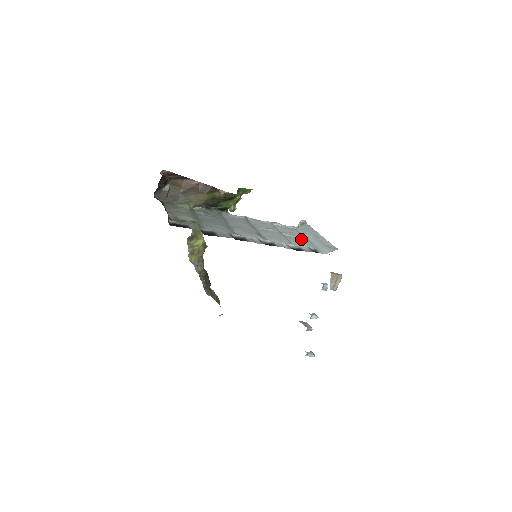
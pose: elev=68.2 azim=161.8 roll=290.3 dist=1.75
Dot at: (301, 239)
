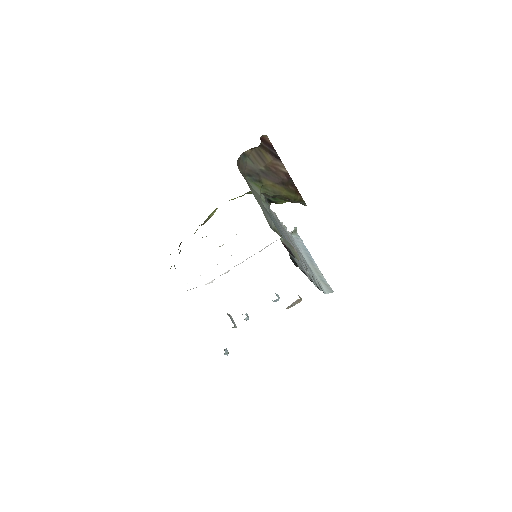
Dot at: occluded
